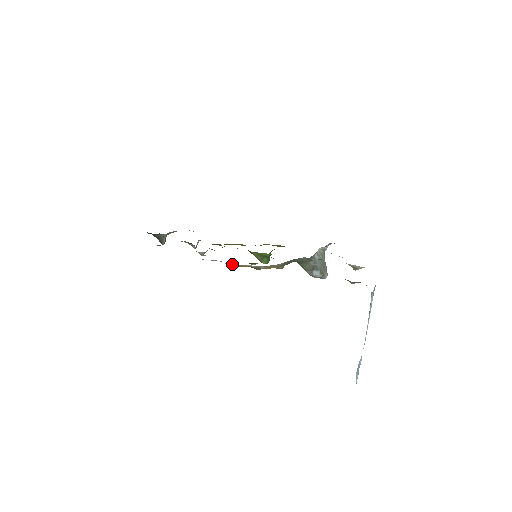
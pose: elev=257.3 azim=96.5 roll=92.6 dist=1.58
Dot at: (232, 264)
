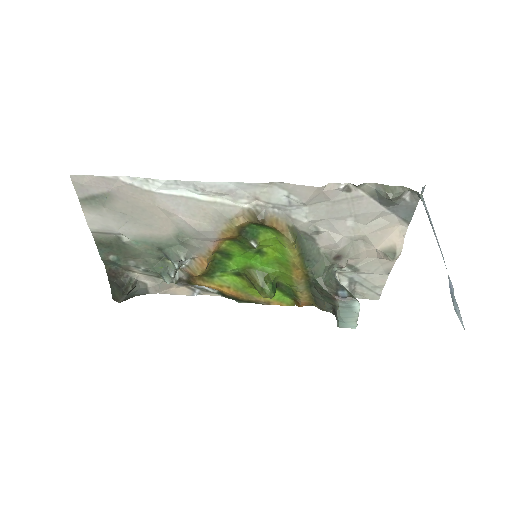
Dot at: (225, 212)
